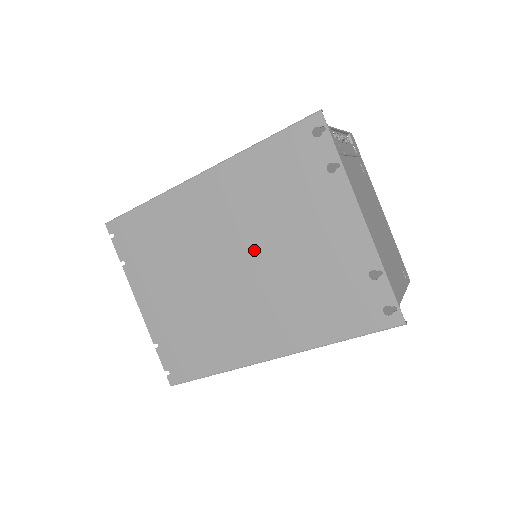
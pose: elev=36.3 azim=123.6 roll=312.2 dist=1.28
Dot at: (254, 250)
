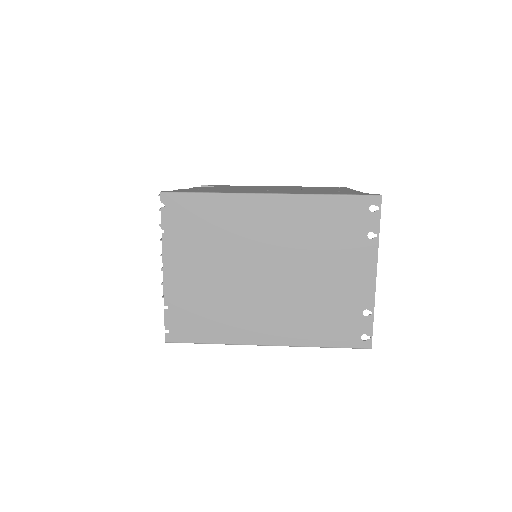
Dot at: (290, 266)
